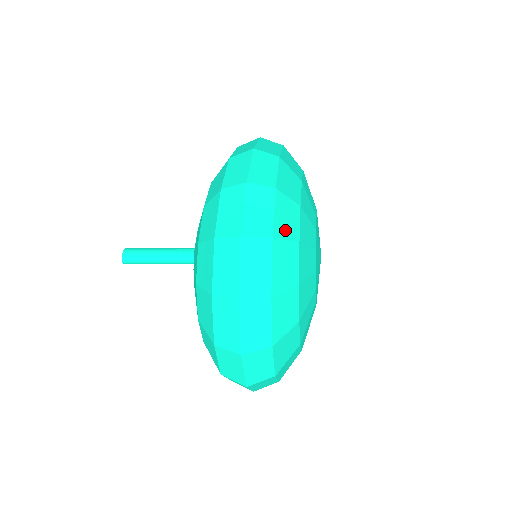
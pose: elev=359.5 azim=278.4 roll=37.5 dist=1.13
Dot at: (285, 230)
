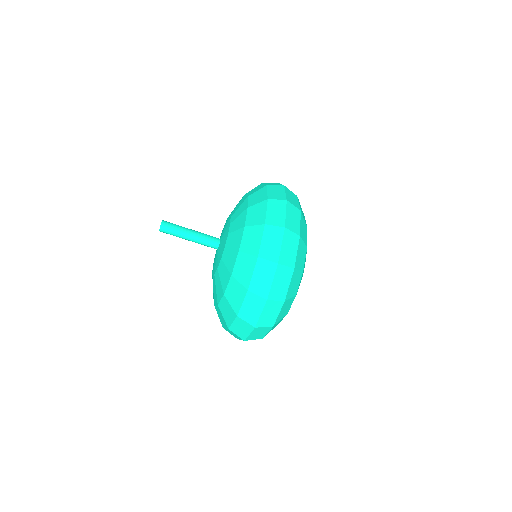
Dot at: (303, 236)
